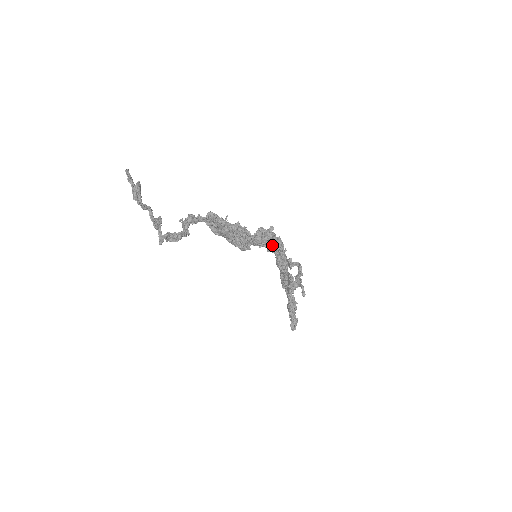
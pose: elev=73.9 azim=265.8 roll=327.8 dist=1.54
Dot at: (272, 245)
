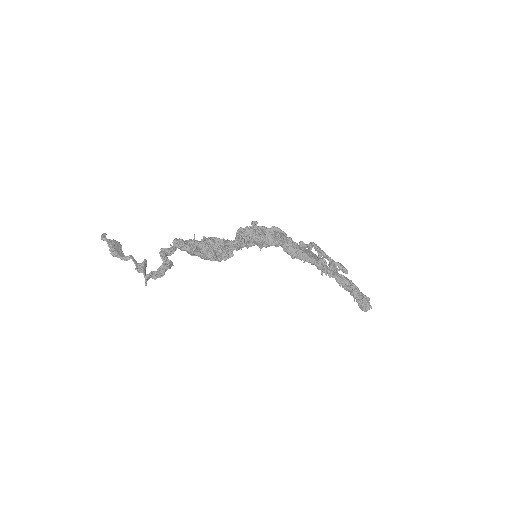
Dot at: (251, 243)
